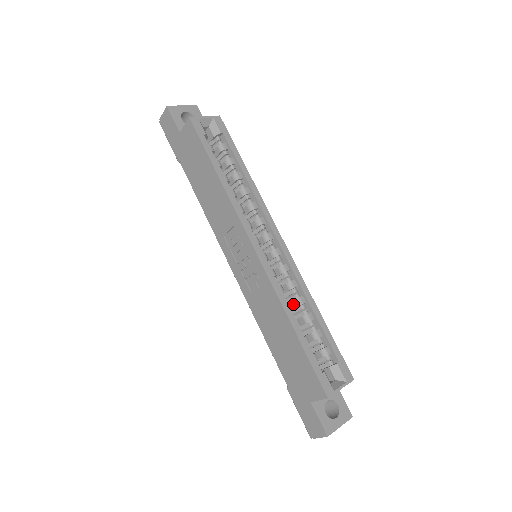
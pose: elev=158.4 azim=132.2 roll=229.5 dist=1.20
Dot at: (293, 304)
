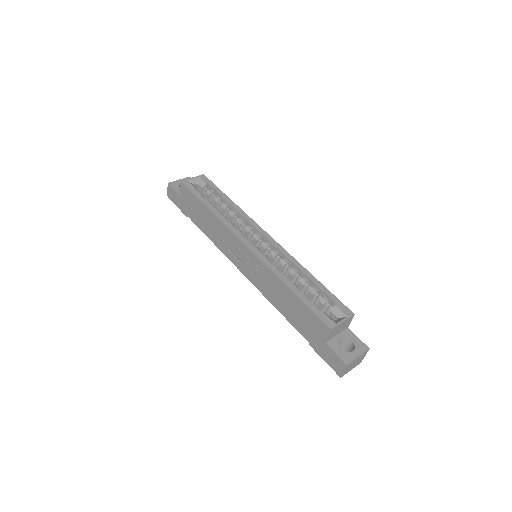
Dot at: (290, 276)
